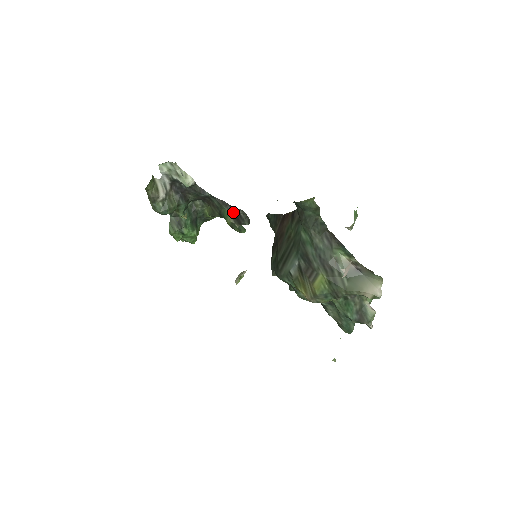
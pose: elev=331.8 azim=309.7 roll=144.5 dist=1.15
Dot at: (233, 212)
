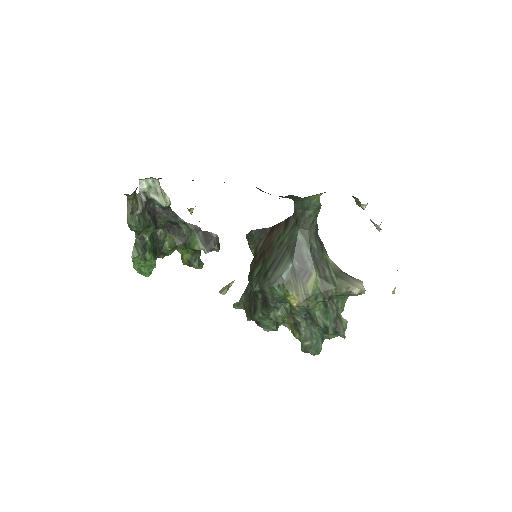
Dot at: (205, 237)
